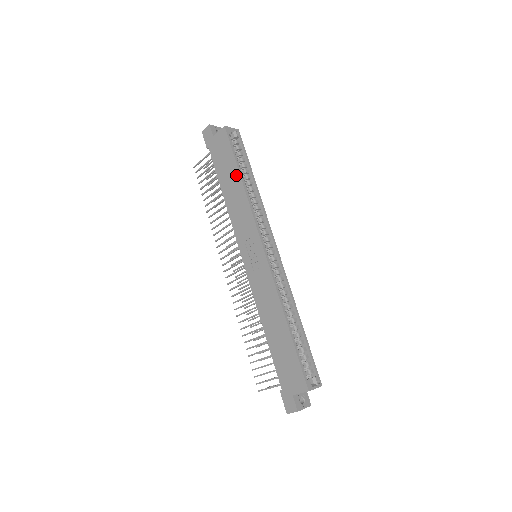
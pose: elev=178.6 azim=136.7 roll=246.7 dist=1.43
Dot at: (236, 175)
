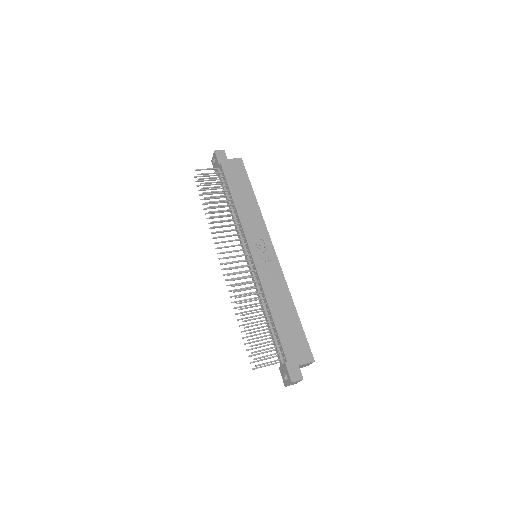
Dot at: (251, 193)
